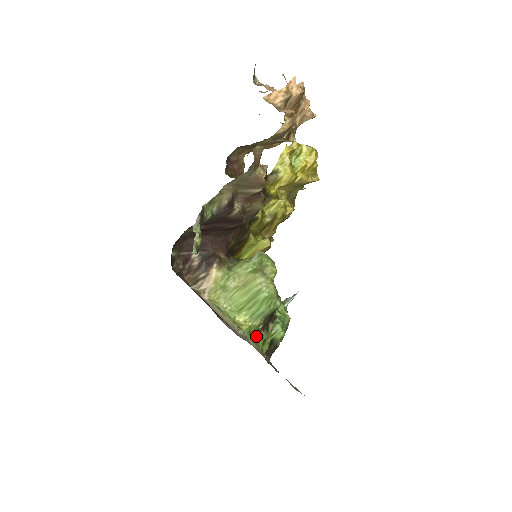
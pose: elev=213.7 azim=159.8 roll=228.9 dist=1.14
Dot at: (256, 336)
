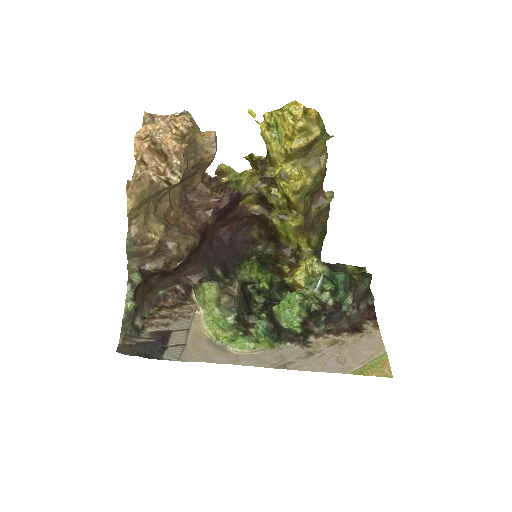
Dot at: (242, 340)
